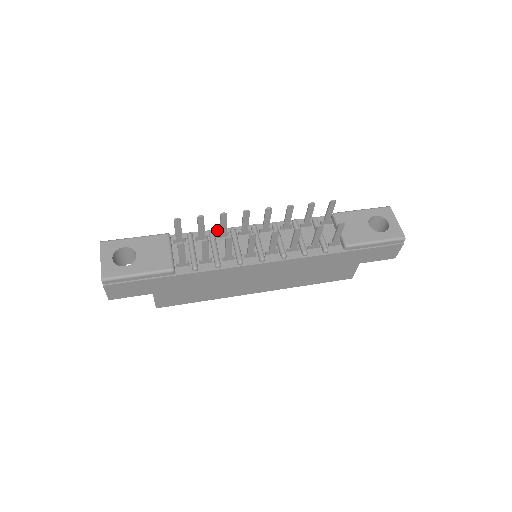
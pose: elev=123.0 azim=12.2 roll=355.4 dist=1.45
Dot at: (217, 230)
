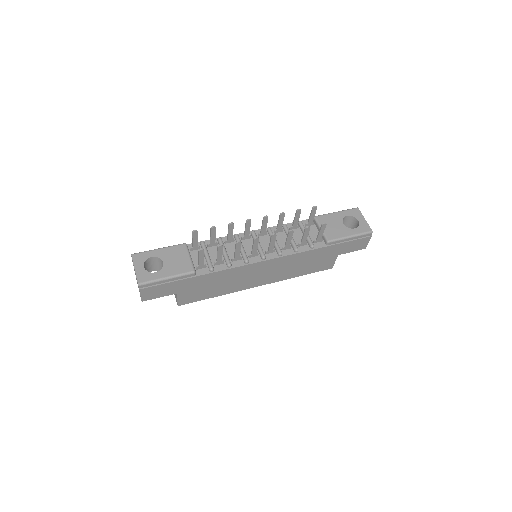
Dot at: (224, 237)
